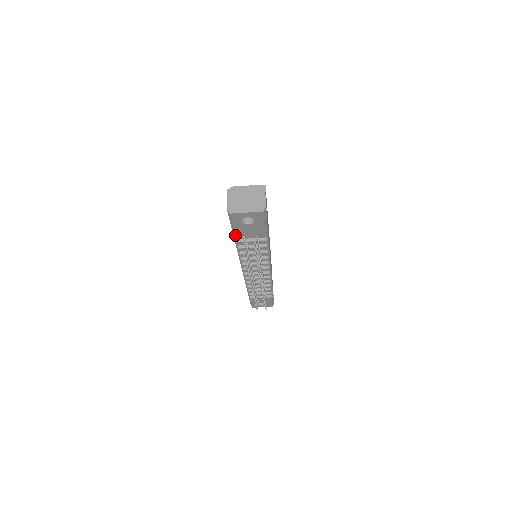
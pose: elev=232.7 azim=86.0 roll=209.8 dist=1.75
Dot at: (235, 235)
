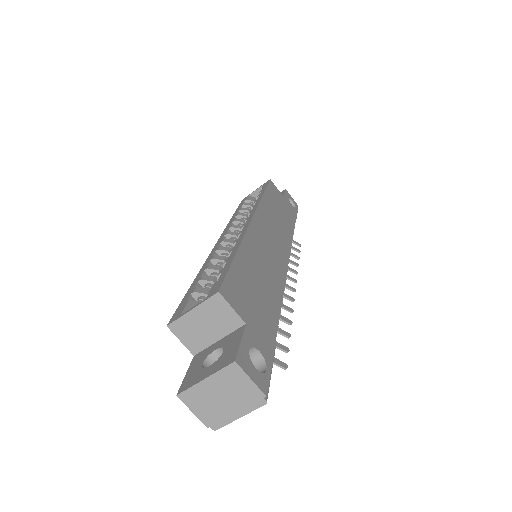
Dot at: occluded
